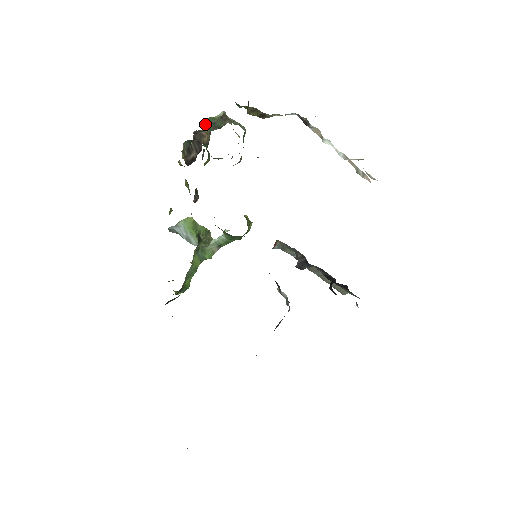
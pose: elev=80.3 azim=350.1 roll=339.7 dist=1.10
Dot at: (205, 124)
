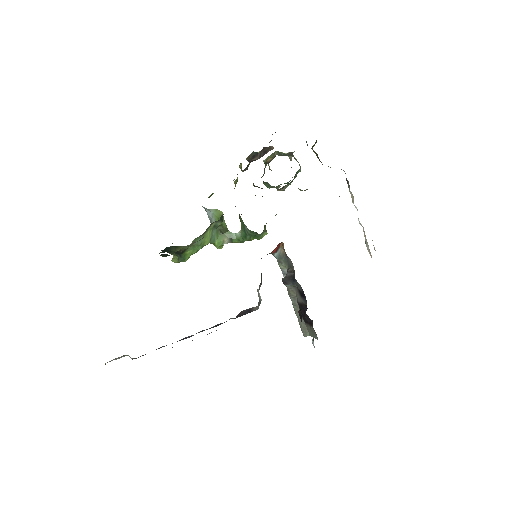
Dot at: occluded
